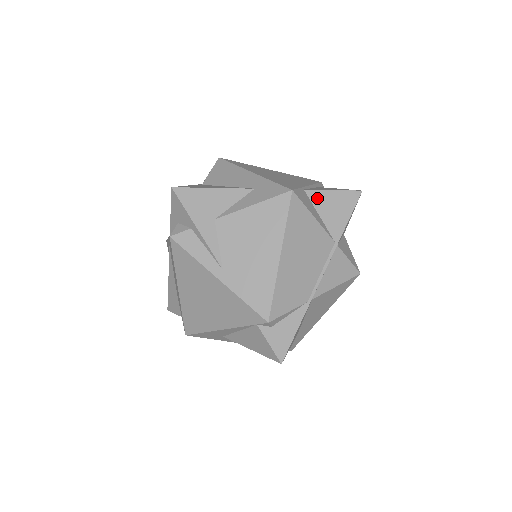
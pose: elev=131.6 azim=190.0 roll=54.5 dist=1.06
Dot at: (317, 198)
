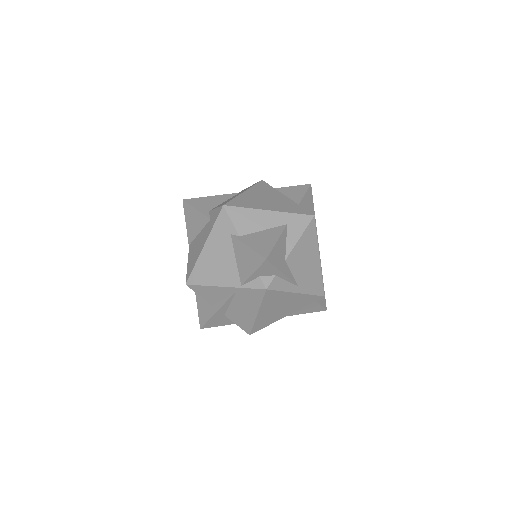
Dot at: (303, 205)
